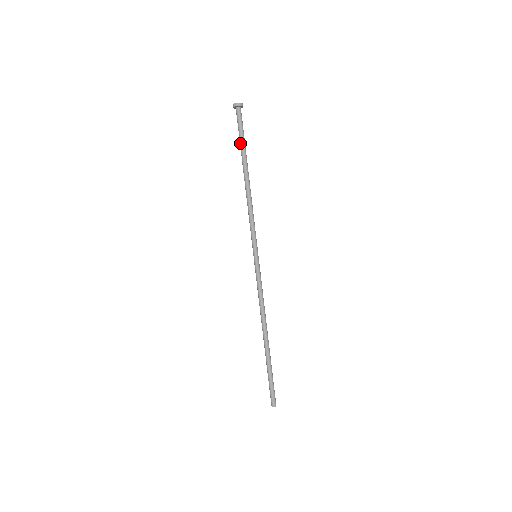
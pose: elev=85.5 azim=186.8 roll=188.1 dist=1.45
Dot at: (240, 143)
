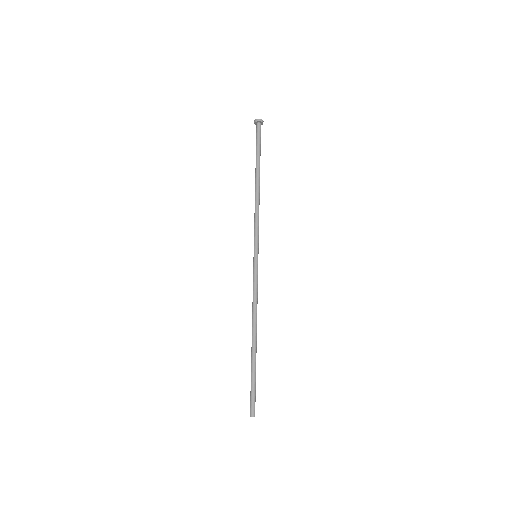
Dot at: (256, 154)
